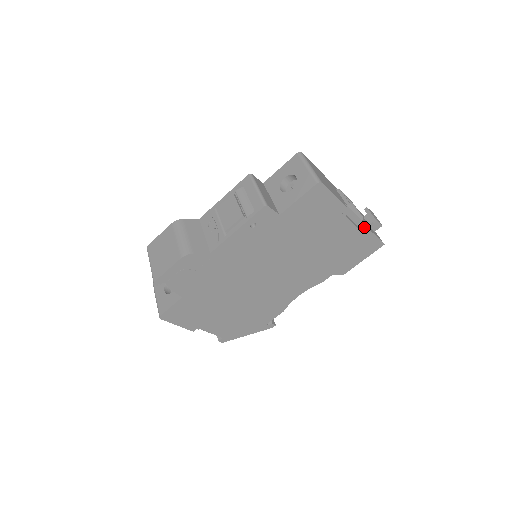
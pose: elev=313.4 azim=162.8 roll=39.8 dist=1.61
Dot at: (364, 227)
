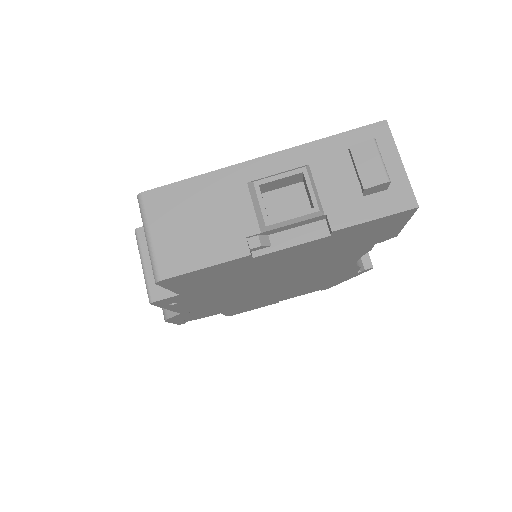
Dot at: (329, 230)
